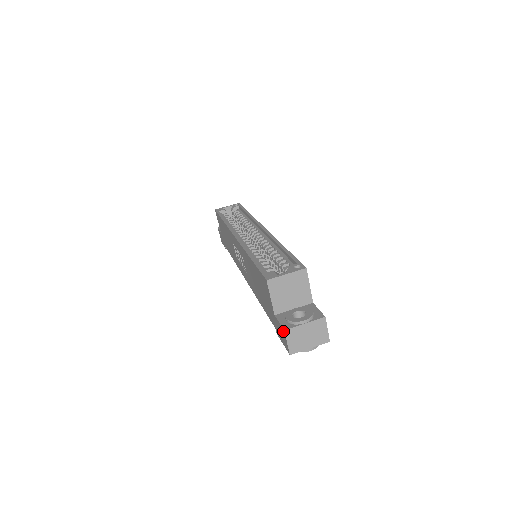
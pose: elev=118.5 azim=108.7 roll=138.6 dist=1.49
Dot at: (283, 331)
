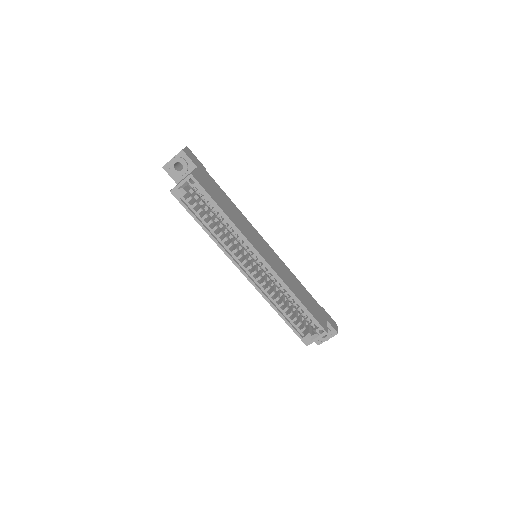
Dot at: (316, 343)
